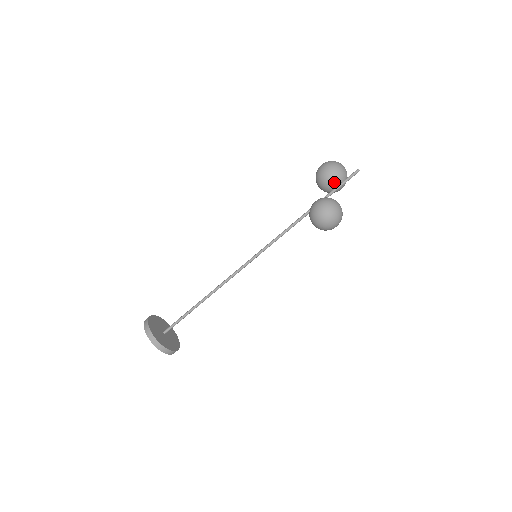
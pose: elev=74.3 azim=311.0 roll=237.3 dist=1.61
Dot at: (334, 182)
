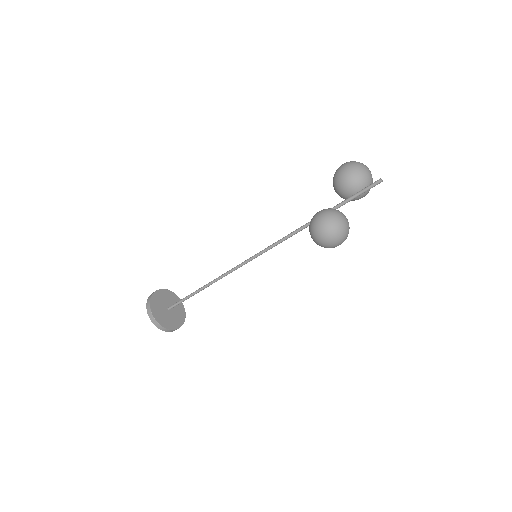
Dot at: (348, 190)
